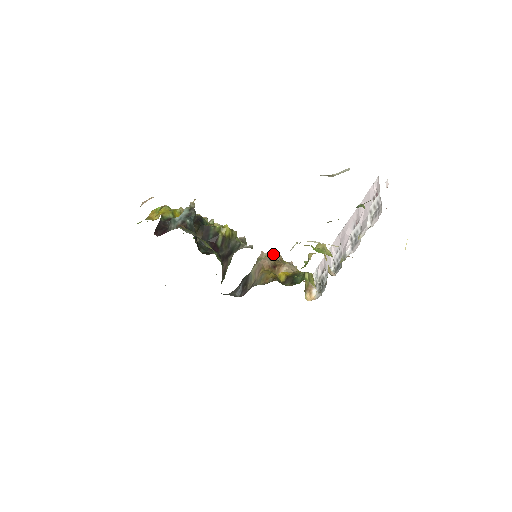
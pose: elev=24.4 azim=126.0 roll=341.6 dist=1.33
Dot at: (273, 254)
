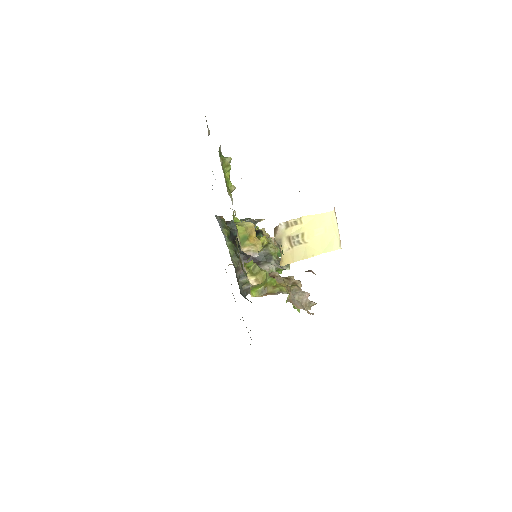
Dot at: occluded
